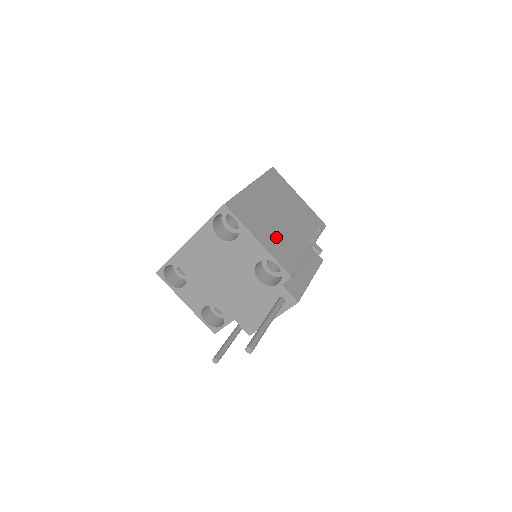
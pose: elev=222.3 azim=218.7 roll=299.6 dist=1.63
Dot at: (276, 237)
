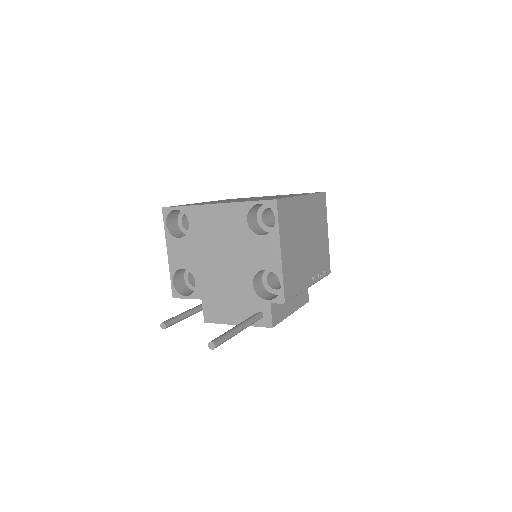
Dot at: (294, 258)
